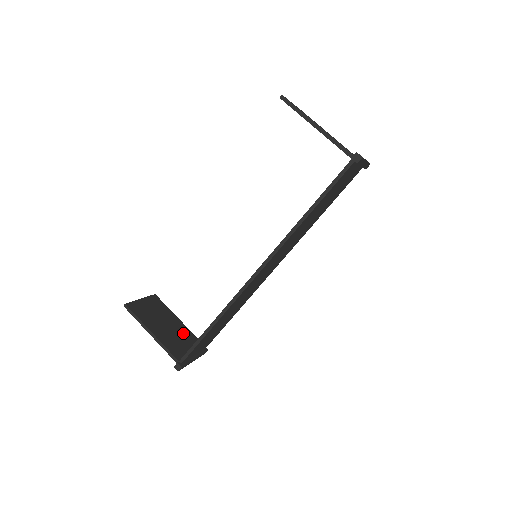
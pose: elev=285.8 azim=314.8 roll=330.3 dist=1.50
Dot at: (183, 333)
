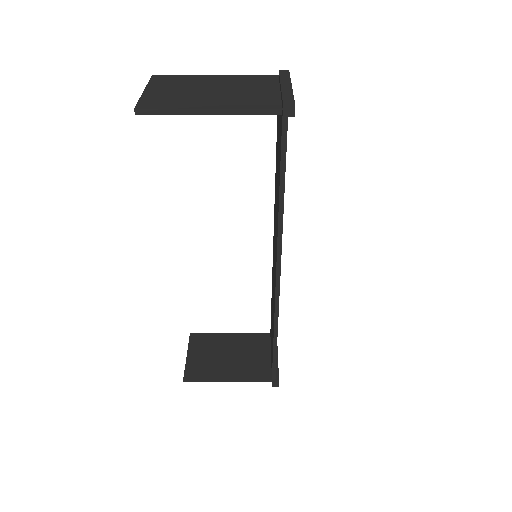
Dot at: (246, 344)
